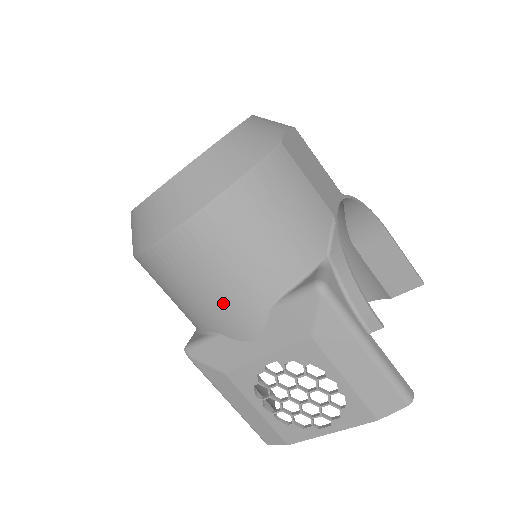
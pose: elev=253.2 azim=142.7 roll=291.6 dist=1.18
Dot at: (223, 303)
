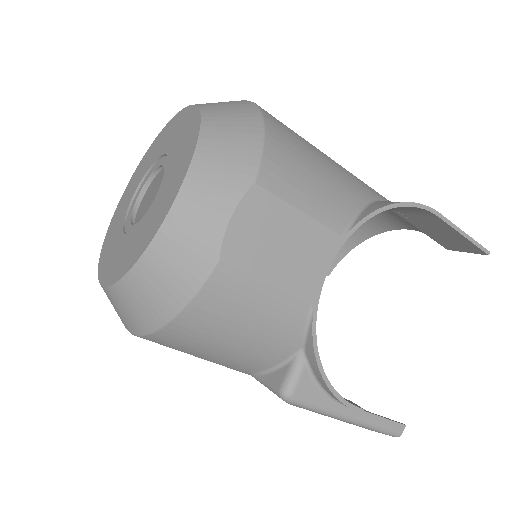
Dot at: occluded
